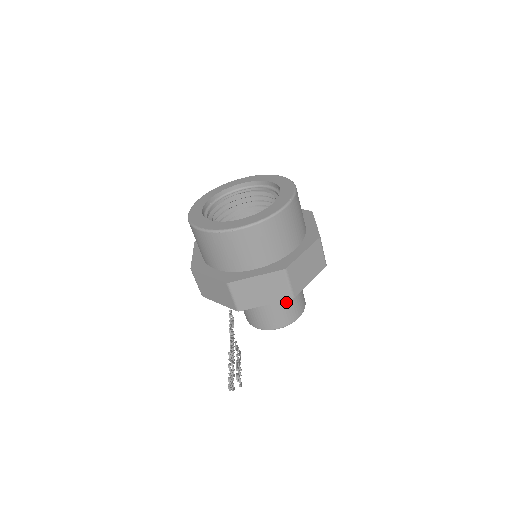
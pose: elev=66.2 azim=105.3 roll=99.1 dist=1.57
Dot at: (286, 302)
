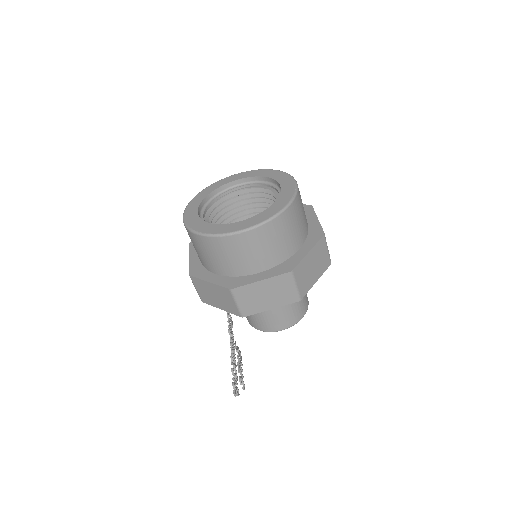
Dot at: occluded
